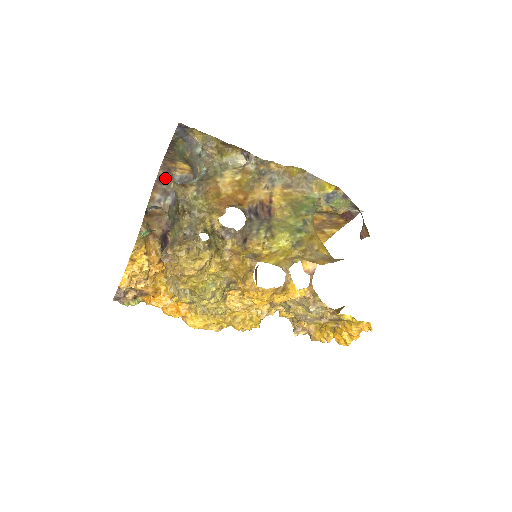
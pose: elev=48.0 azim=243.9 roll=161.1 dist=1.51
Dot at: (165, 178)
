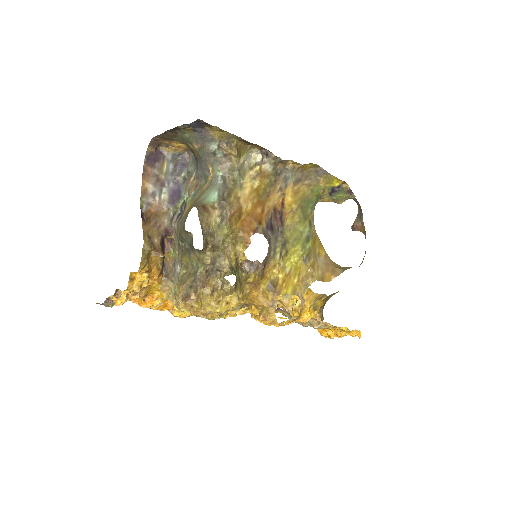
Dot at: (155, 157)
